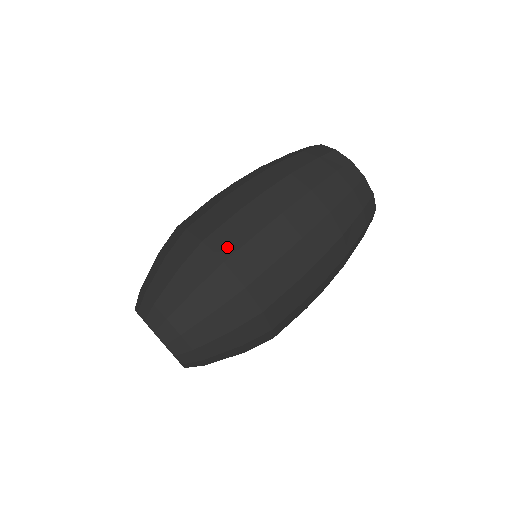
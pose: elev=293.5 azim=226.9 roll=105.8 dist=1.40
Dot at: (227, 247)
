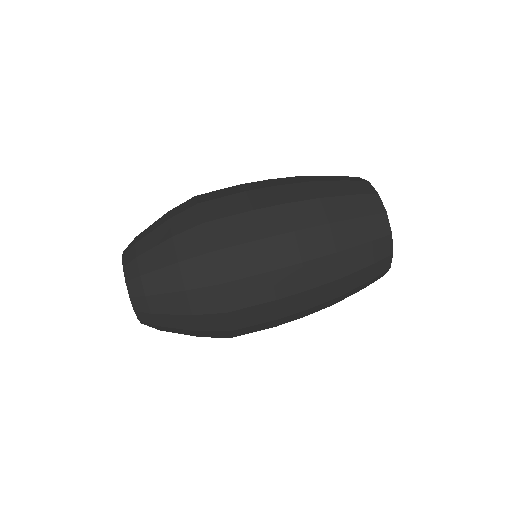
Dot at: (222, 239)
